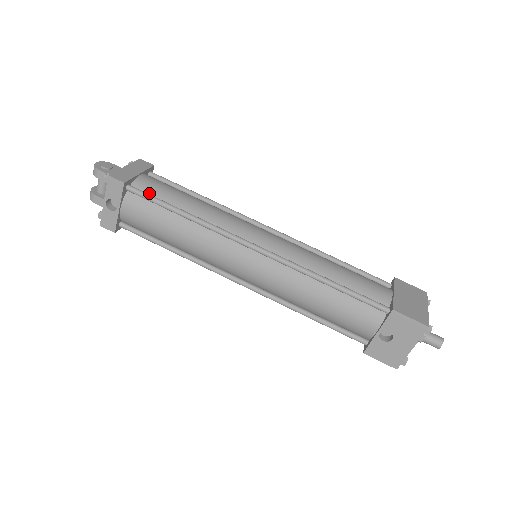
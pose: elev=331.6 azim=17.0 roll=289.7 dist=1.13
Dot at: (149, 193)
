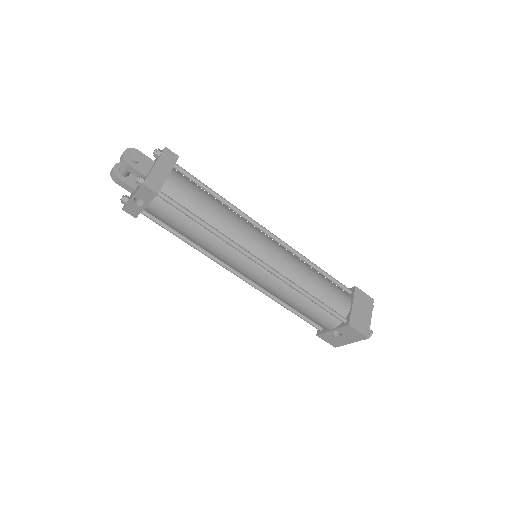
Dot at: (177, 199)
